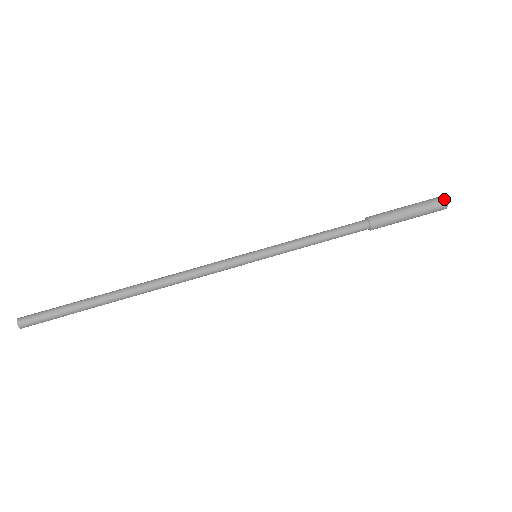
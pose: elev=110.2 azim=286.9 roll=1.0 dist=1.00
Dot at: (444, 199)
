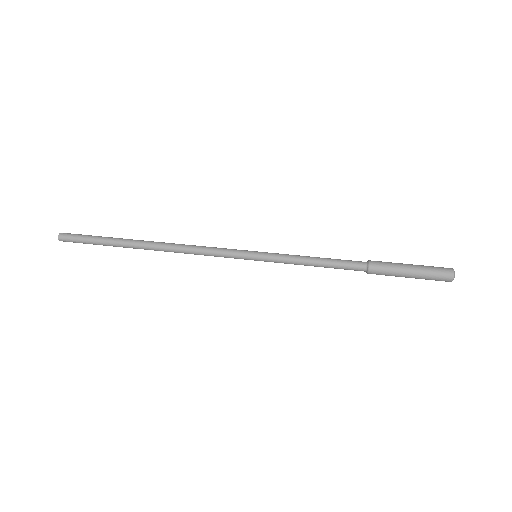
Dot at: (452, 273)
